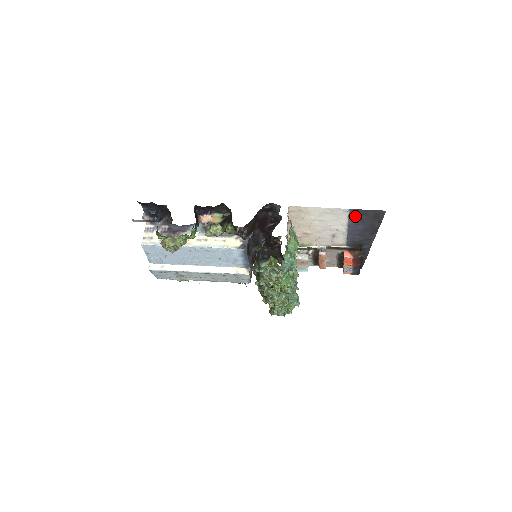
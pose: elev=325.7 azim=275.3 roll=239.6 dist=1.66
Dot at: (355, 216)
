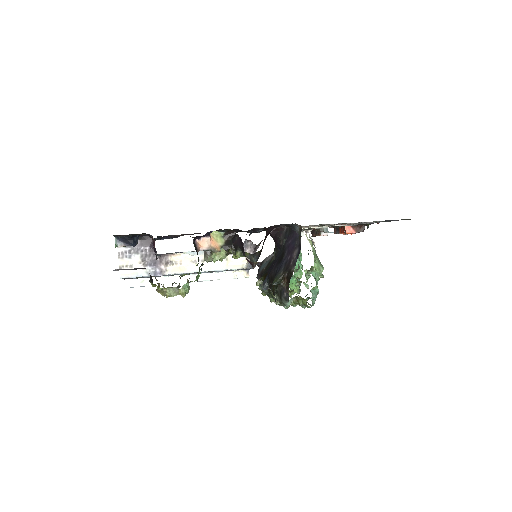
Dot at: occluded
